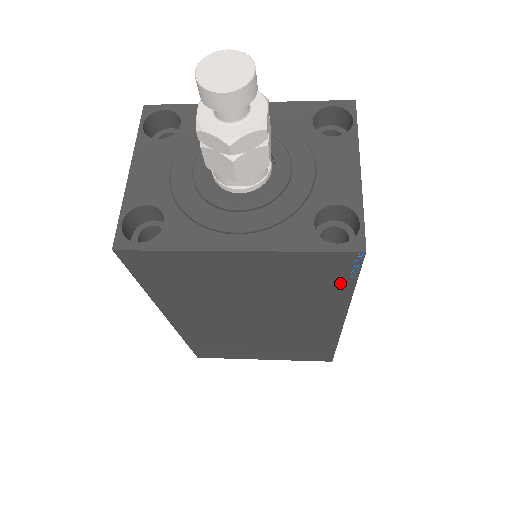
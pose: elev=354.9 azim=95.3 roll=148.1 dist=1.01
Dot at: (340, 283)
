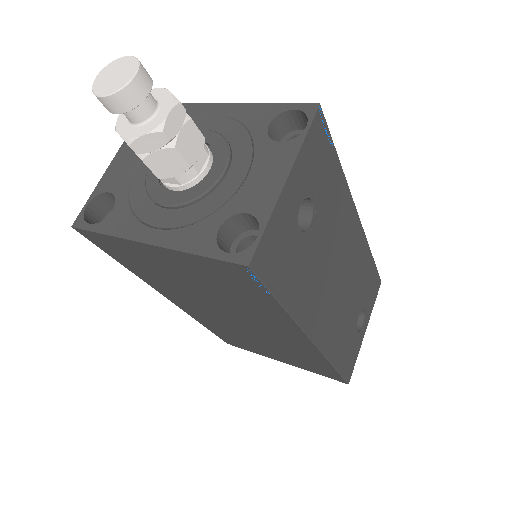
Dot at: (262, 296)
